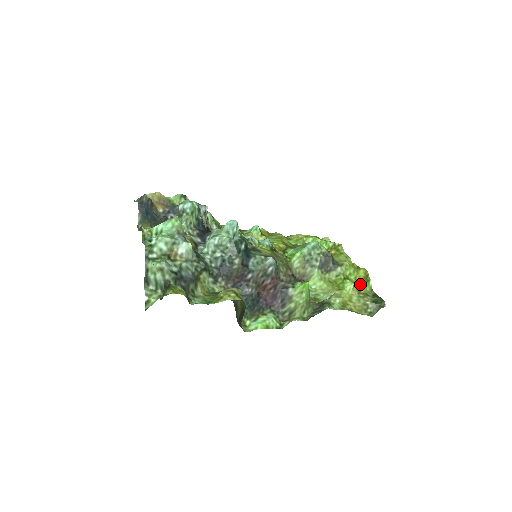
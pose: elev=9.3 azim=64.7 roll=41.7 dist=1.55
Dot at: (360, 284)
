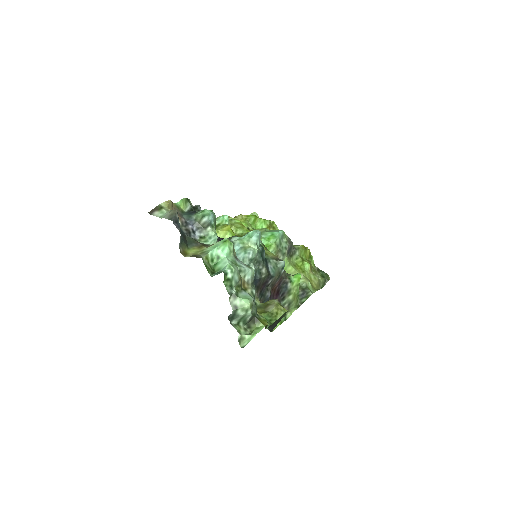
Dot at: (309, 262)
